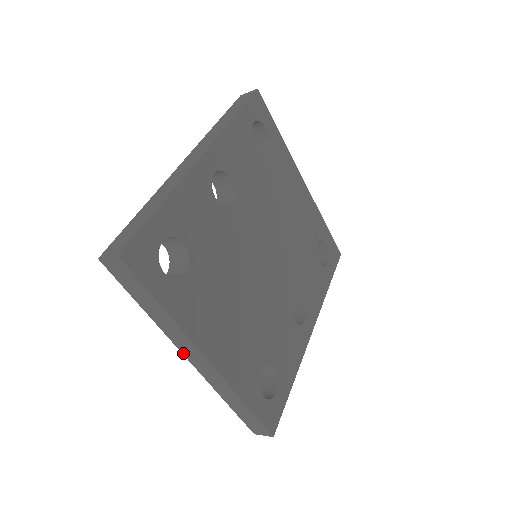
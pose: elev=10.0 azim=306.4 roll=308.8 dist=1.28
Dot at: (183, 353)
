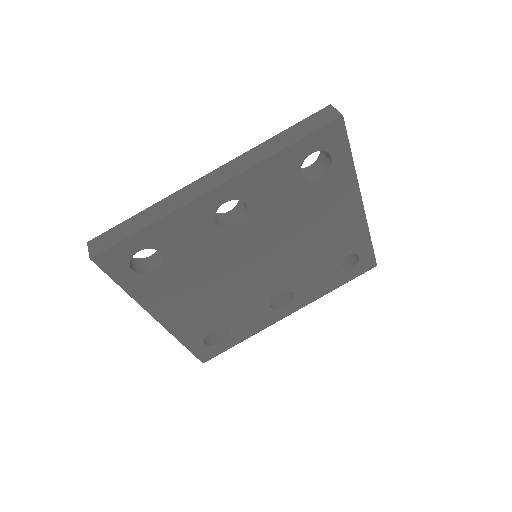
Dot at: occluded
